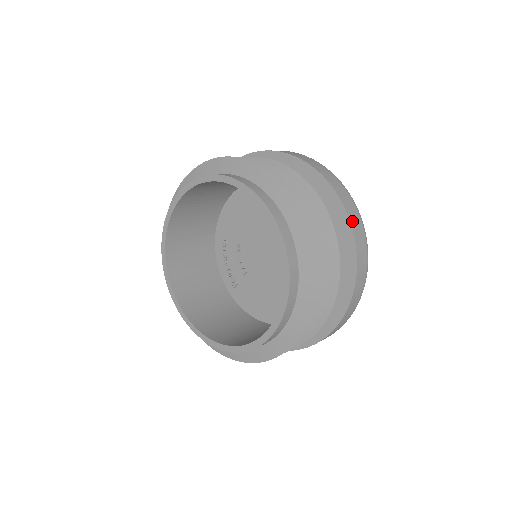
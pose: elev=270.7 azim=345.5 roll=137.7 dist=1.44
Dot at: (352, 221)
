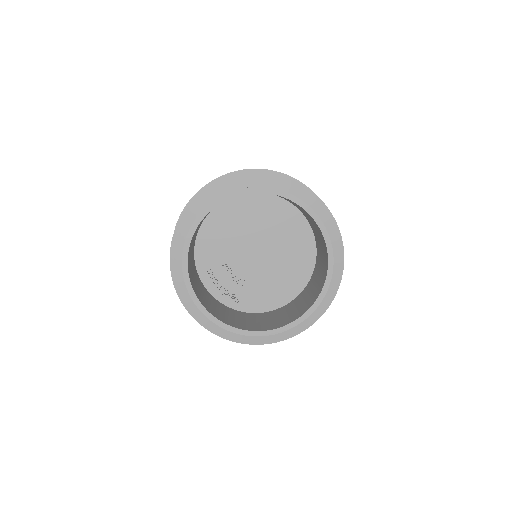
Dot at: (311, 190)
